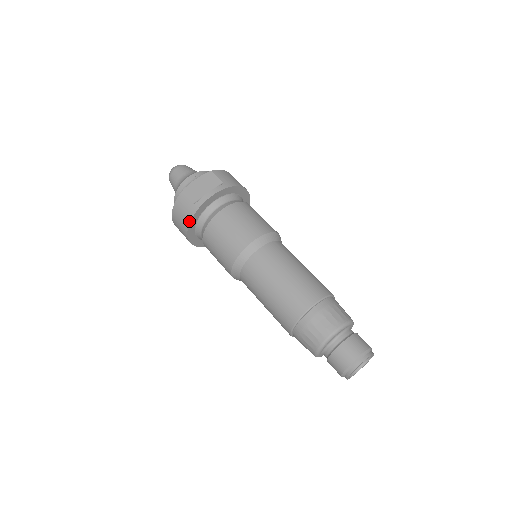
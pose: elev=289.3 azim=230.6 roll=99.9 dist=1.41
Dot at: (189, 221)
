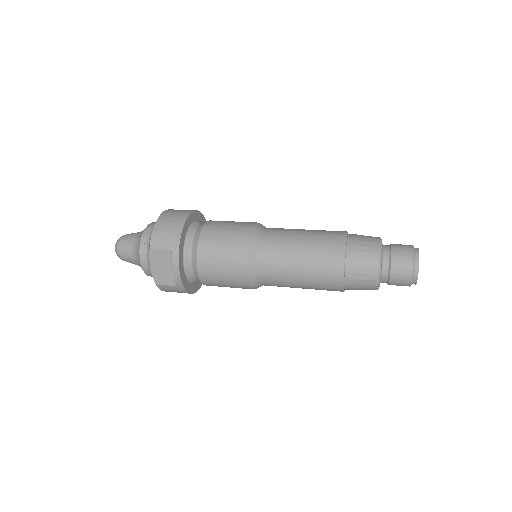
Dot at: (188, 293)
